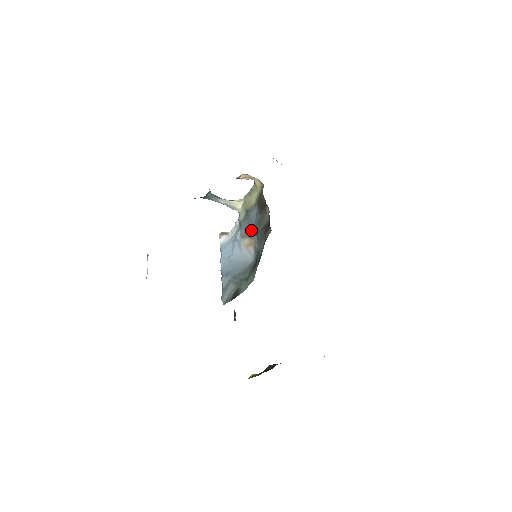
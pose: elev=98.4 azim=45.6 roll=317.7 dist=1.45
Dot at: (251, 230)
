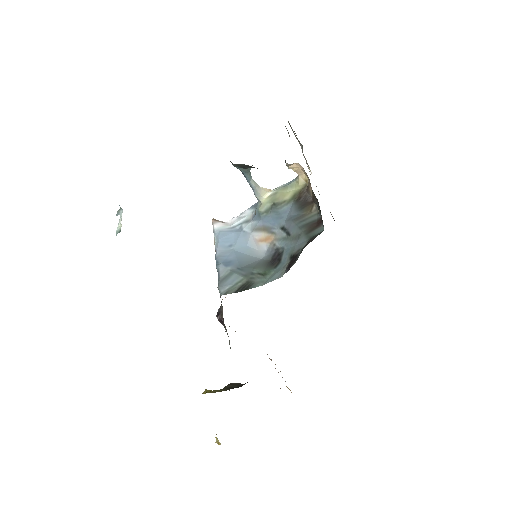
Dot at: (276, 225)
